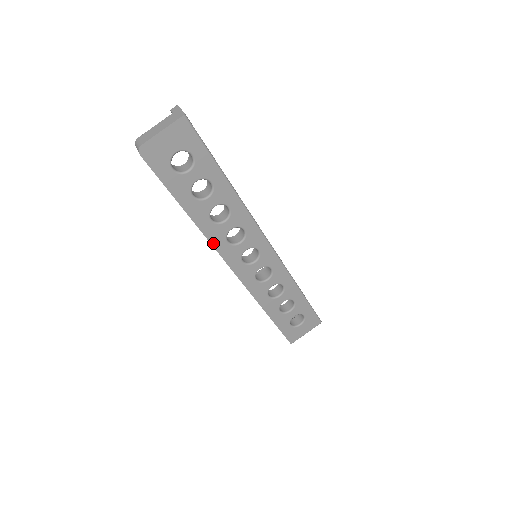
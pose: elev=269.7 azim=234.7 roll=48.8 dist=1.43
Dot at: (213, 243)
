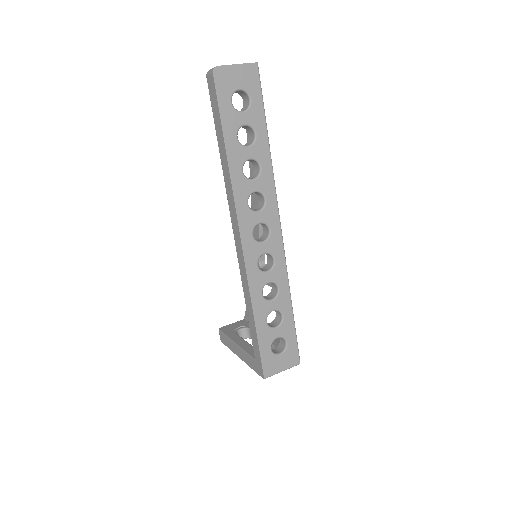
Dot at: (235, 197)
